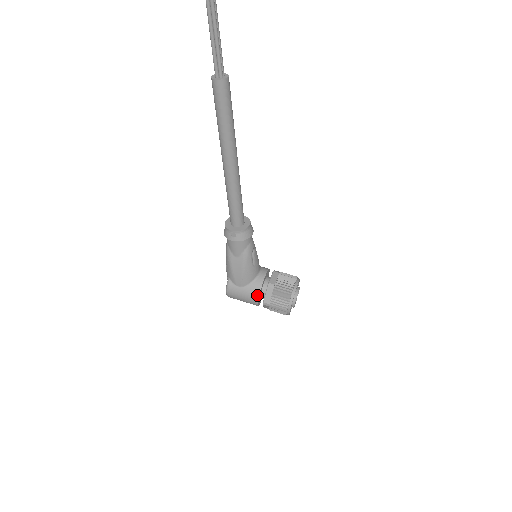
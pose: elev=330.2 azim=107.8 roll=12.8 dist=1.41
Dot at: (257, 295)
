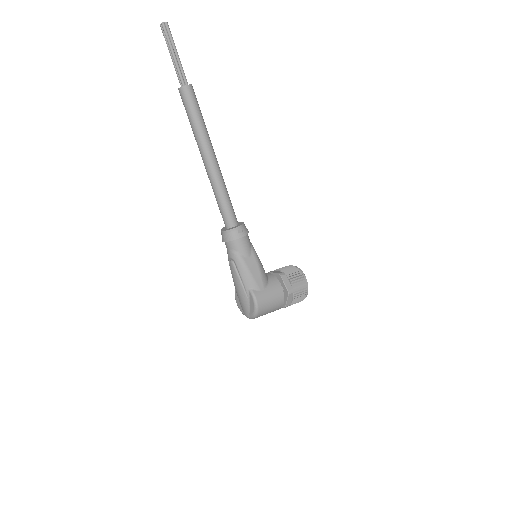
Dot at: (280, 287)
